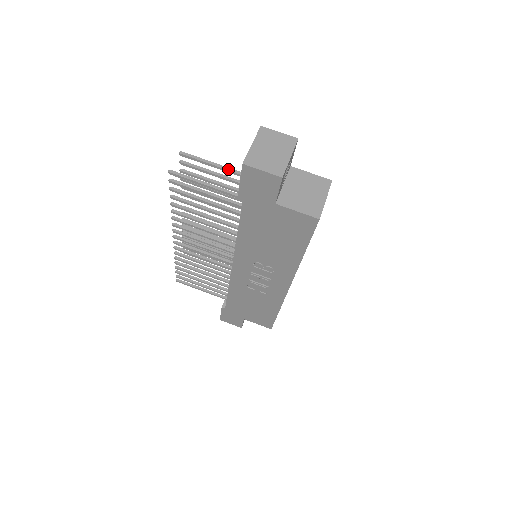
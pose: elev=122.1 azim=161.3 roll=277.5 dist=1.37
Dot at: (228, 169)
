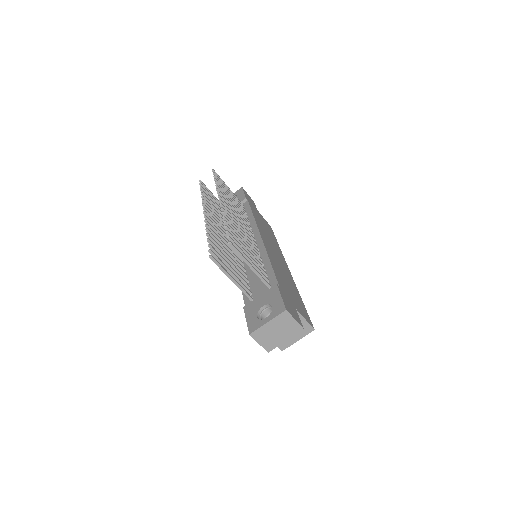
Dot at: (256, 273)
